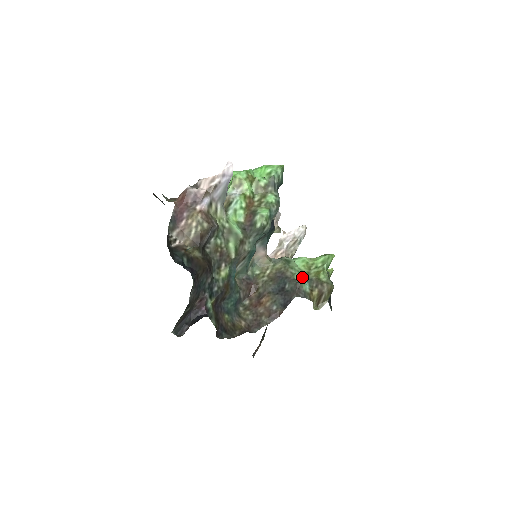
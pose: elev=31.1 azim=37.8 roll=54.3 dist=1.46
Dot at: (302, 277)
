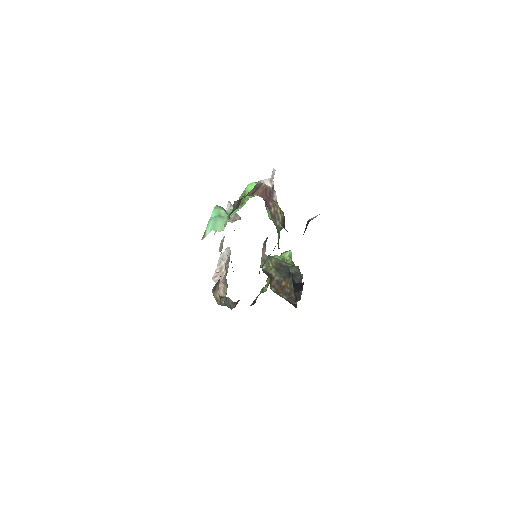
Dot at: (291, 265)
